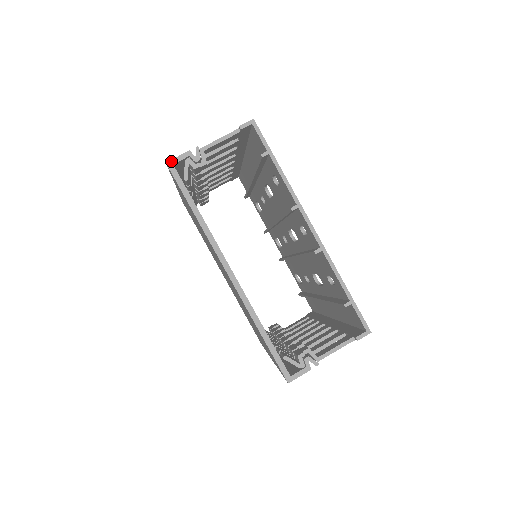
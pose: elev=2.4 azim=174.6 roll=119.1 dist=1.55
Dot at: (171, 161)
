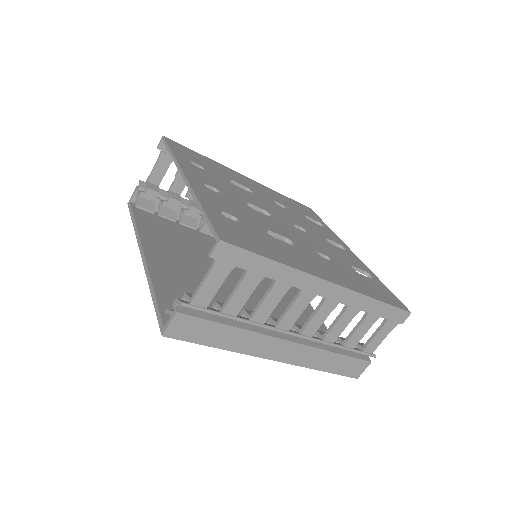
Dot at: (129, 200)
